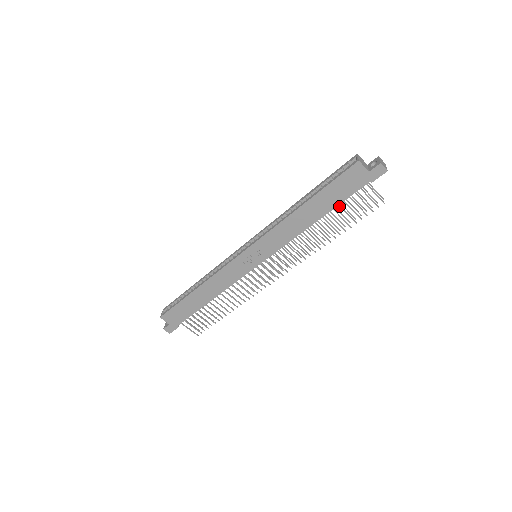
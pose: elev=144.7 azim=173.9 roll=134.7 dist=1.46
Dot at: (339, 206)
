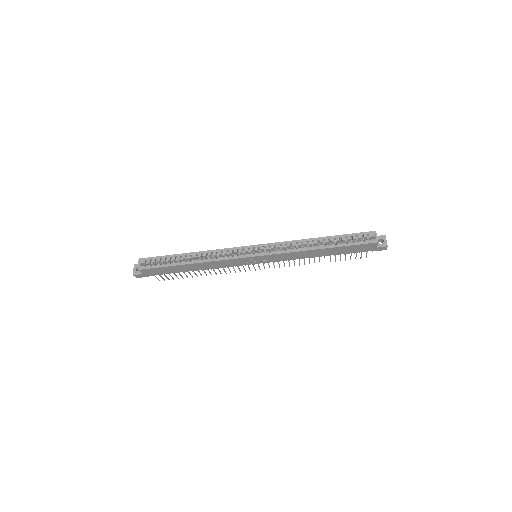
Dot at: (341, 253)
